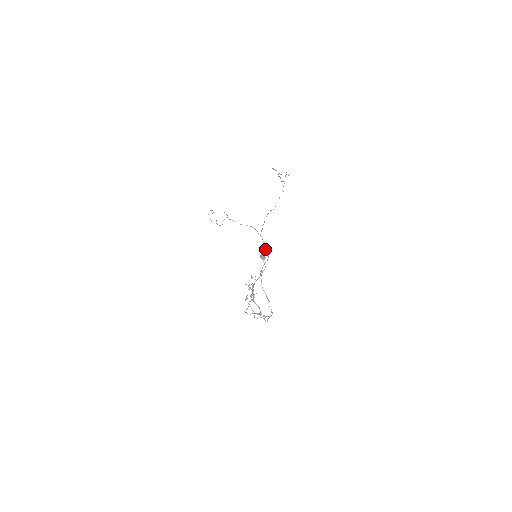
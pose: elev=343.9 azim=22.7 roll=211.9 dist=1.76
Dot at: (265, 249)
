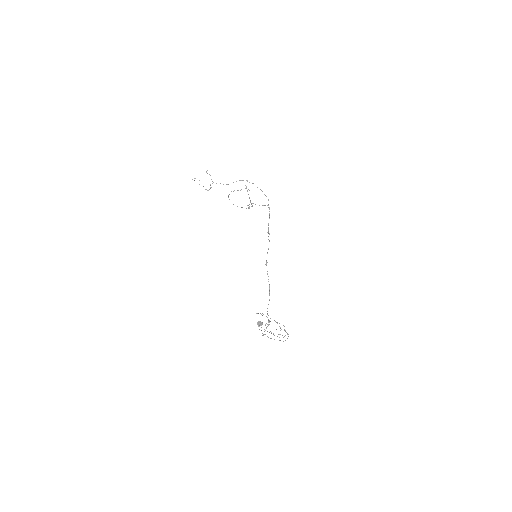
Dot at: occluded
